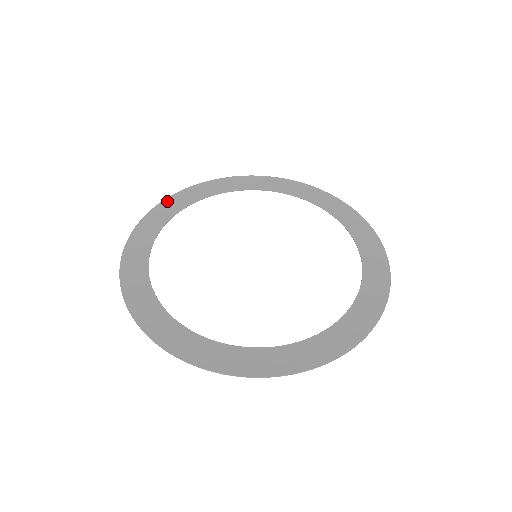
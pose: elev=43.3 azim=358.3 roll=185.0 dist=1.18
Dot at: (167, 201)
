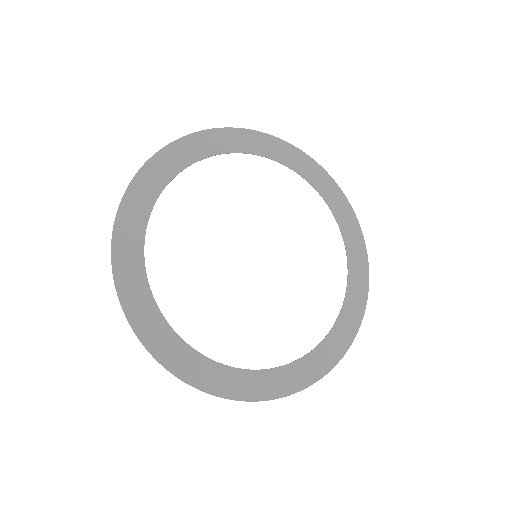
Dot at: (117, 262)
